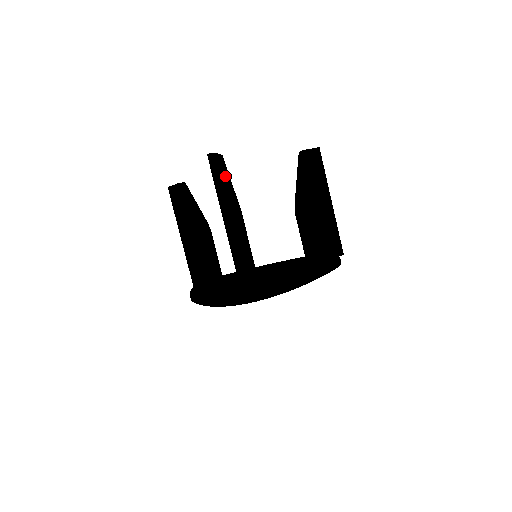
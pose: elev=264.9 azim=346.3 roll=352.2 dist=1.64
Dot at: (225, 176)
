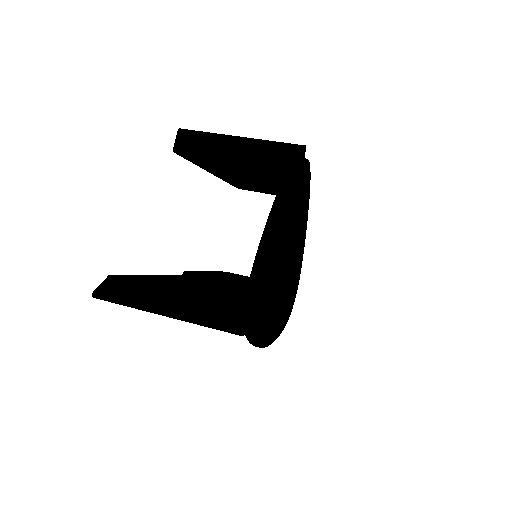
Dot at: occluded
